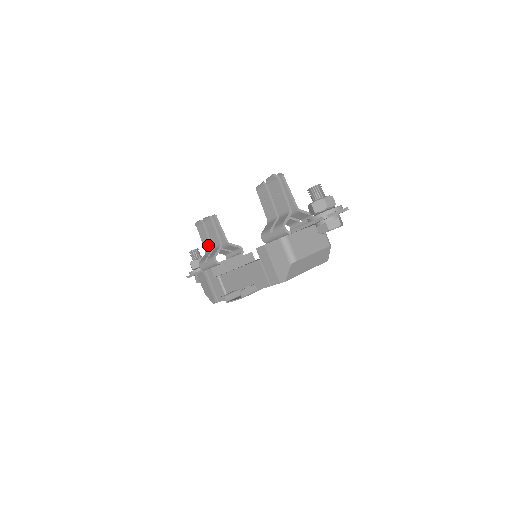
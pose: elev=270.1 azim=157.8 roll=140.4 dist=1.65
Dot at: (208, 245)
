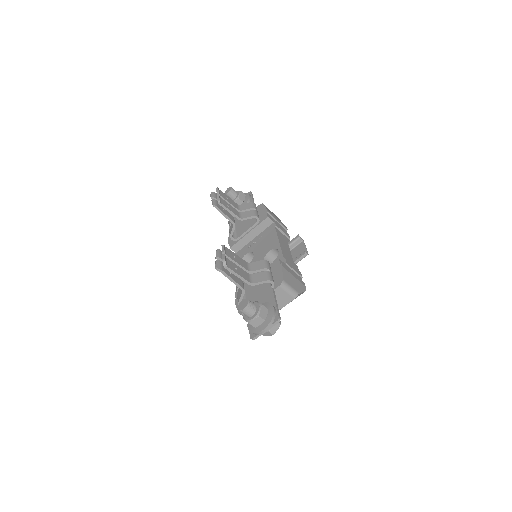
Dot at: occluded
